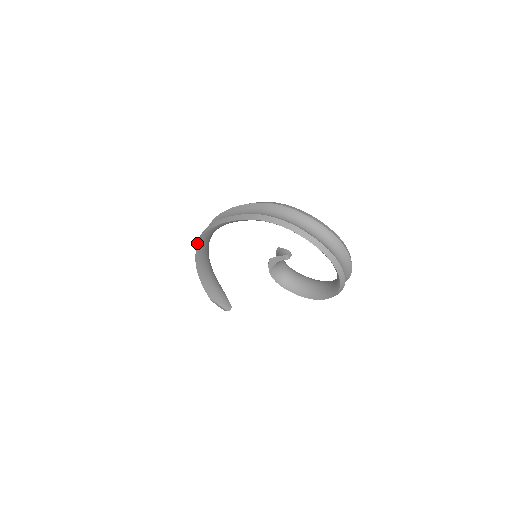
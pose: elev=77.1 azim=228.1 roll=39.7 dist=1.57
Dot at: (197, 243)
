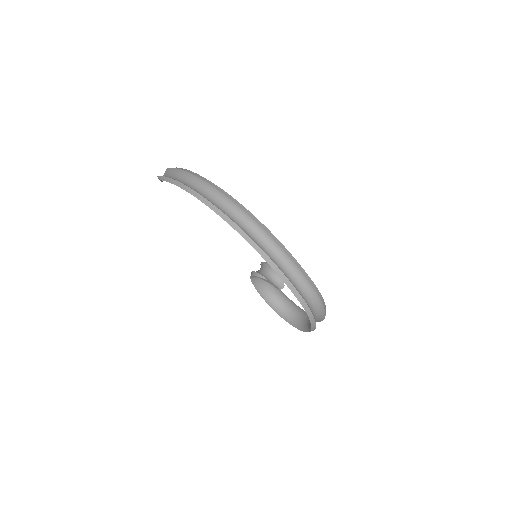
Dot at: (222, 214)
